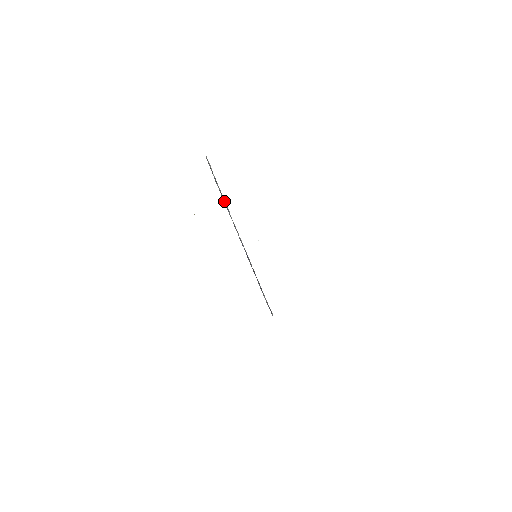
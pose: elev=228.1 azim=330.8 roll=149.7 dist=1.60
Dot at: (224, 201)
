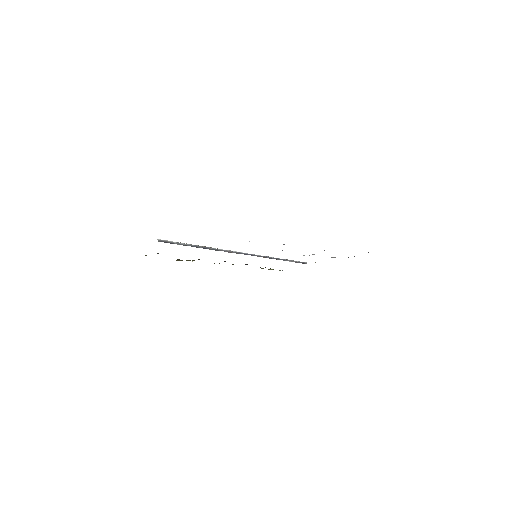
Dot at: (198, 247)
